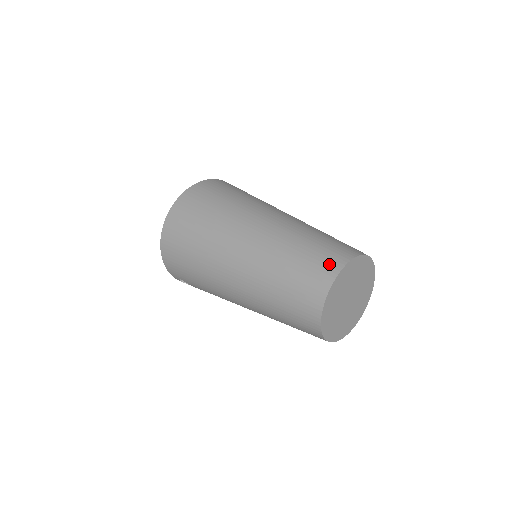
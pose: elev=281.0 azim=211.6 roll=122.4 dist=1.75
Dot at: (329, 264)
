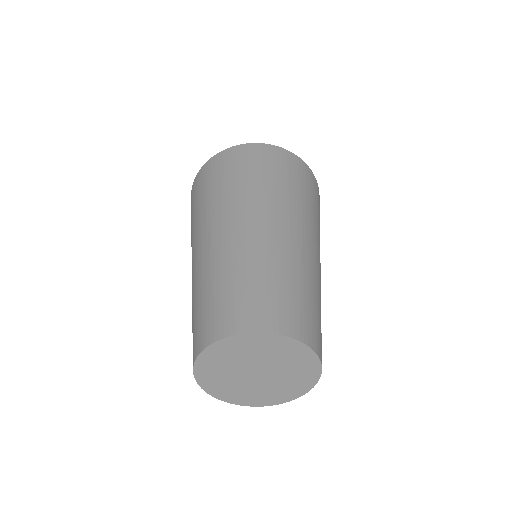
Dot at: (275, 316)
